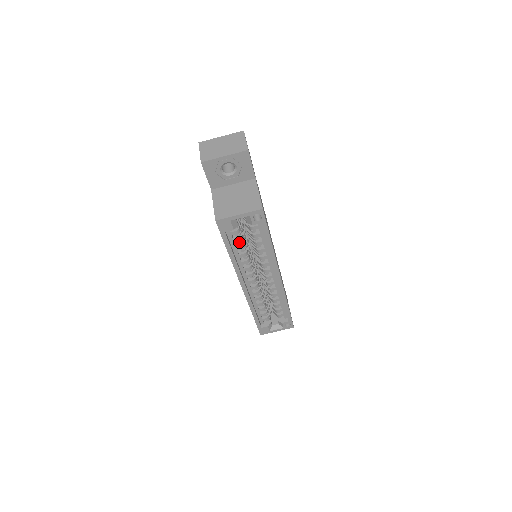
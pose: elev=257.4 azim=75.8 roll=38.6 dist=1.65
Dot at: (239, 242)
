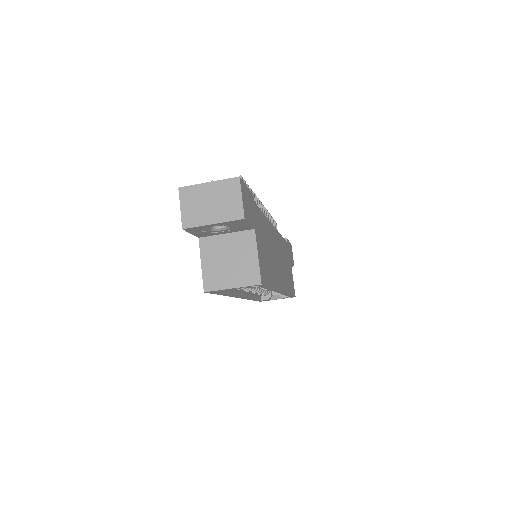
Dot at: occluded
